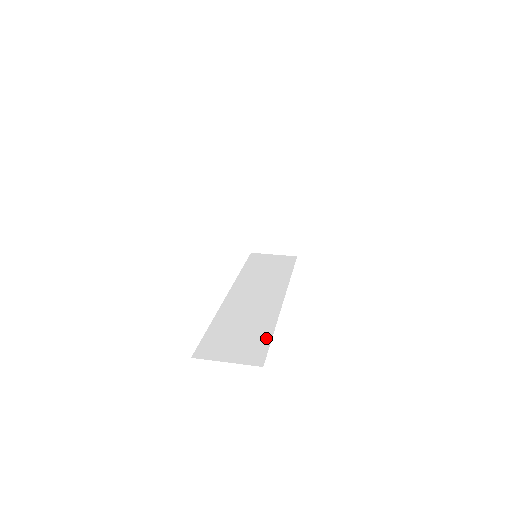
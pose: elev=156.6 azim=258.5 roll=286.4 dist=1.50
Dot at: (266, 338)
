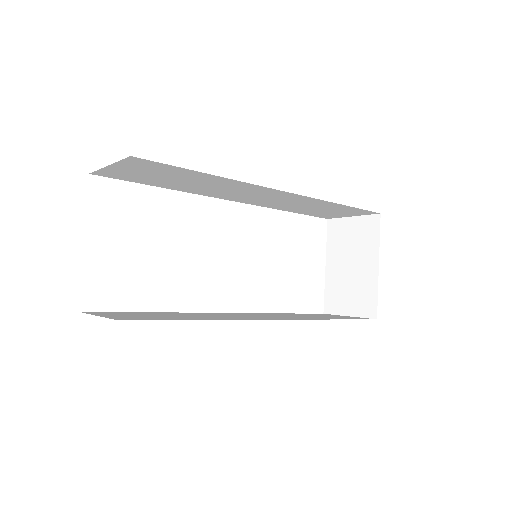
Dot at: (181, 319)
